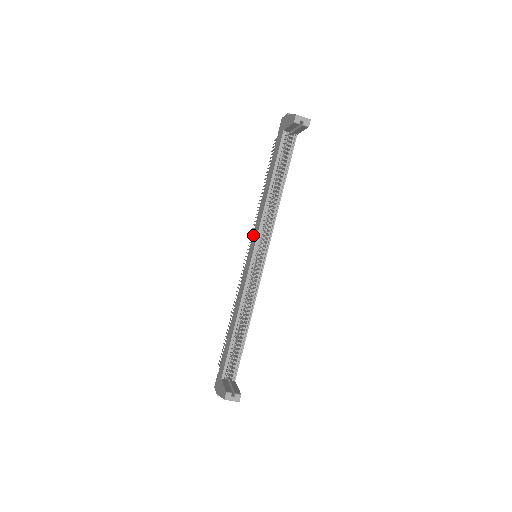
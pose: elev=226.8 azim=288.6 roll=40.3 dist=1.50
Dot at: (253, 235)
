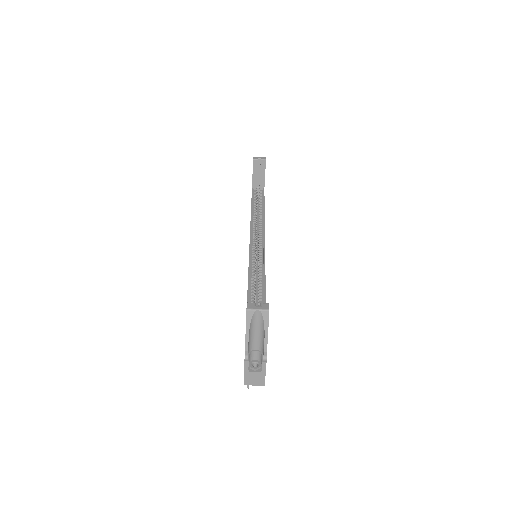
Dot at: occluded
